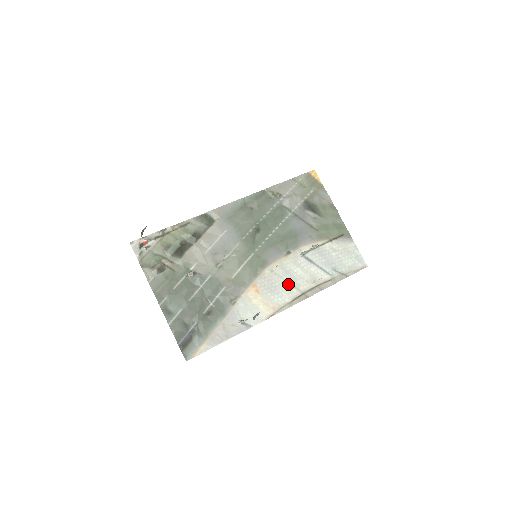
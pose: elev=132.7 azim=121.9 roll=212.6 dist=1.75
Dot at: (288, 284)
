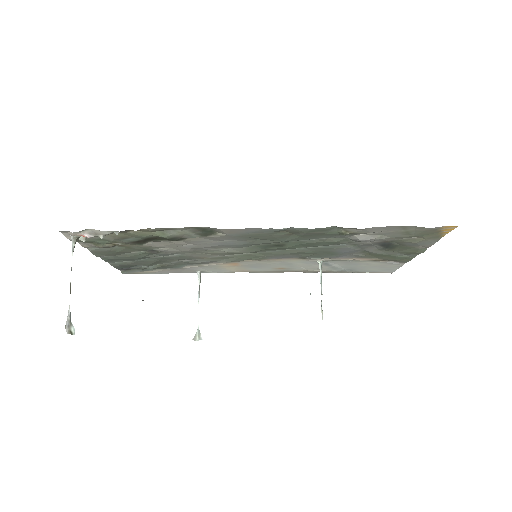
Dot at: (279, 267)
